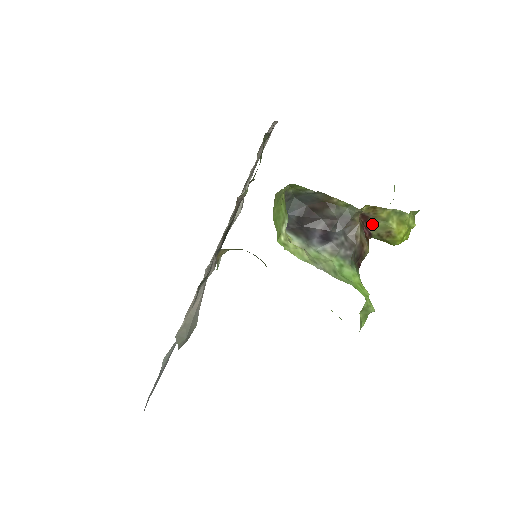
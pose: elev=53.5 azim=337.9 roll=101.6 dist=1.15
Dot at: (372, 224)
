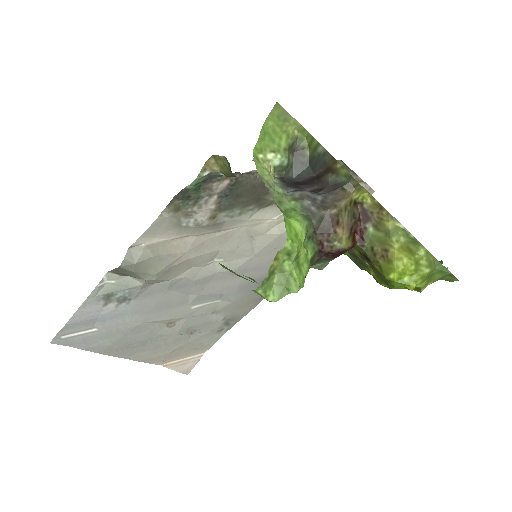
Dot at: (371, 231)
